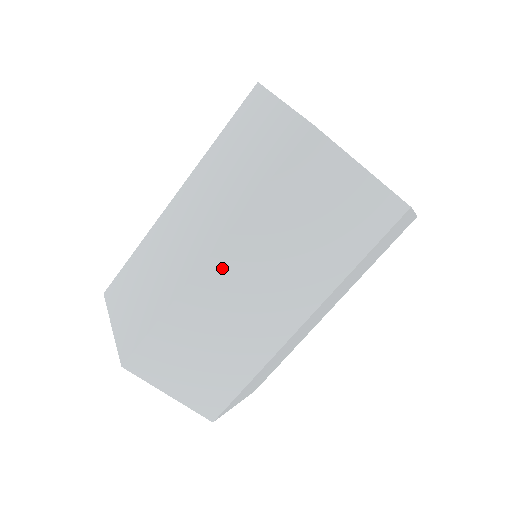
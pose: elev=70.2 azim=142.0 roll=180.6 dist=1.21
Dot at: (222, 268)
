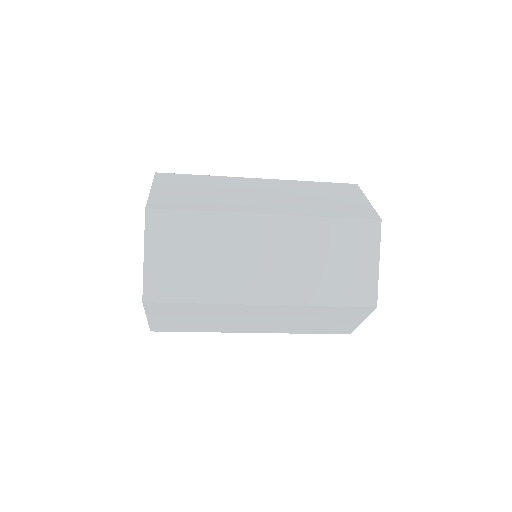
Dot at: occluded
